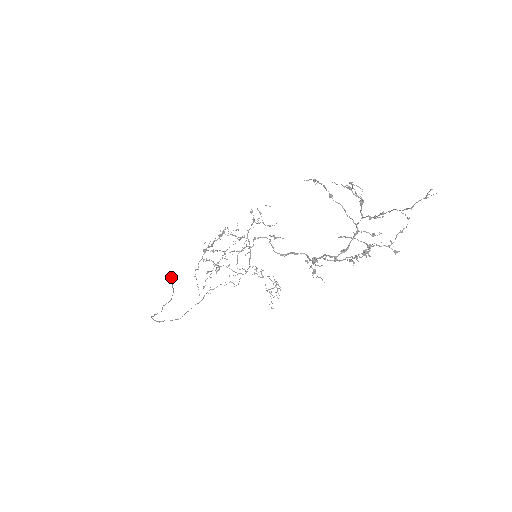
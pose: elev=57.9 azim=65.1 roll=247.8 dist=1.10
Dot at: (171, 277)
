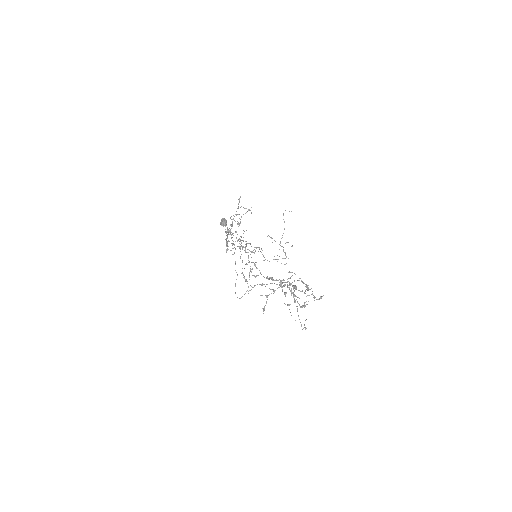
Dot at: (224, 224)
